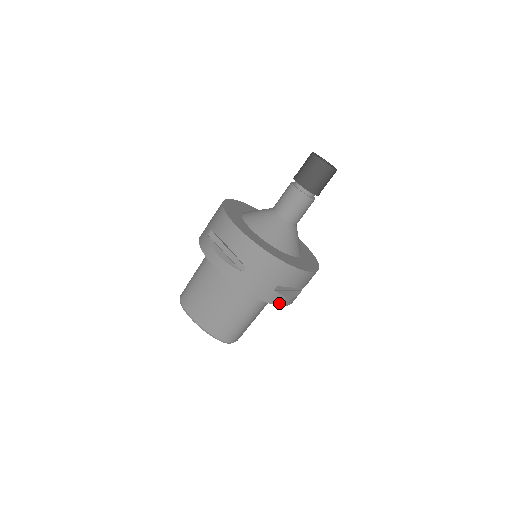
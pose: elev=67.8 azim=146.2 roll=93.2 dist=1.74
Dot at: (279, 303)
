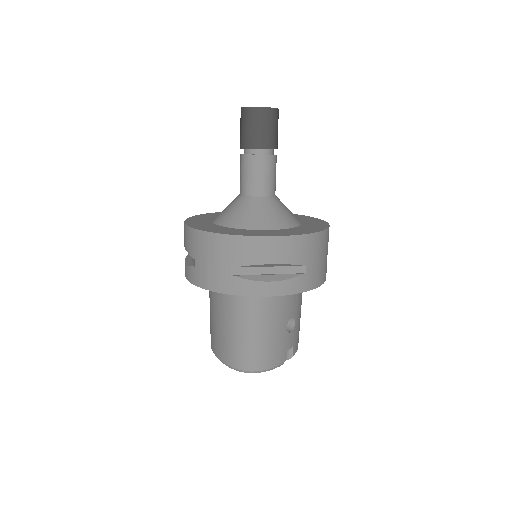
Dot at: (254, 292)
